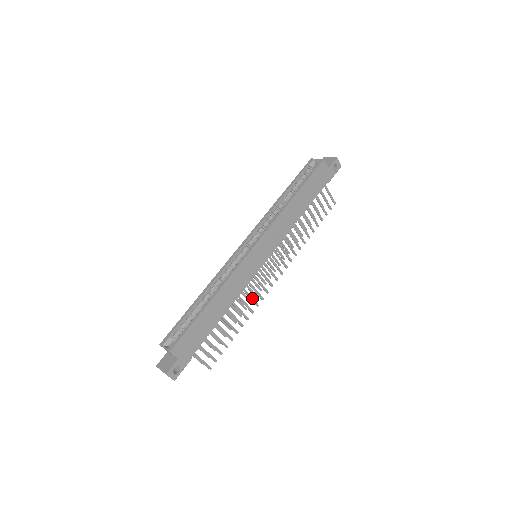
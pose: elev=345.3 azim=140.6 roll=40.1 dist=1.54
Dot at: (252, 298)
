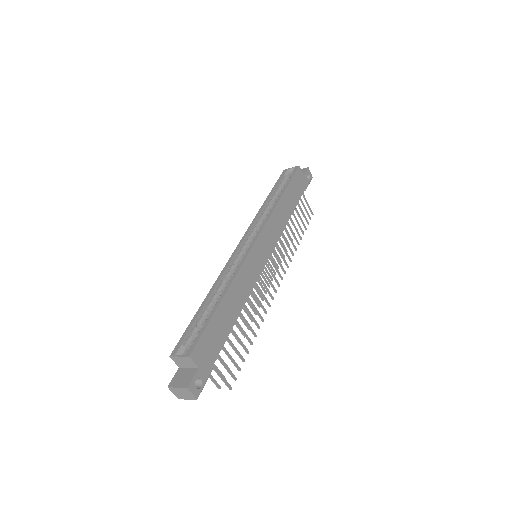
Dot at: (260, 302)
